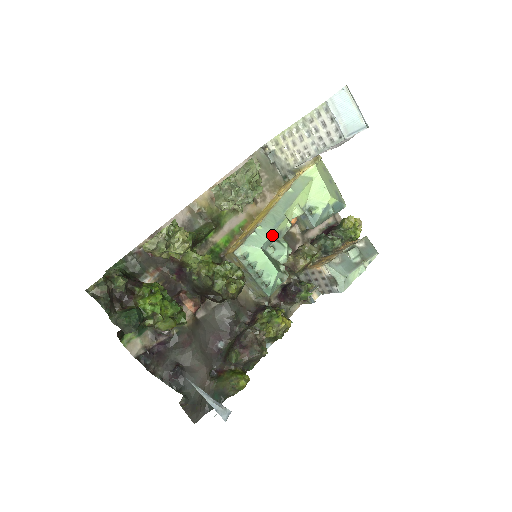
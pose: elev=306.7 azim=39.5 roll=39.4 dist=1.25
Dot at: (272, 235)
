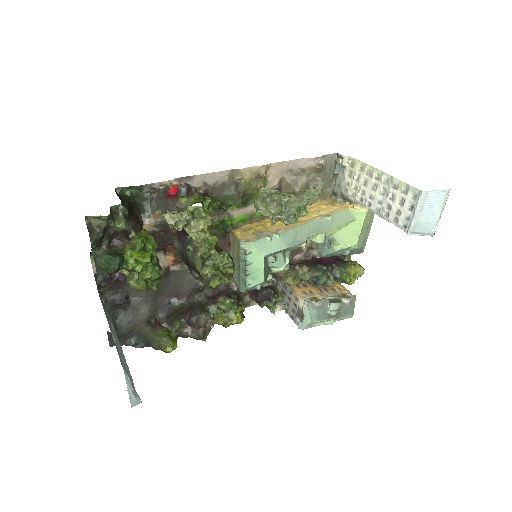
Dot at: (283, 249)
